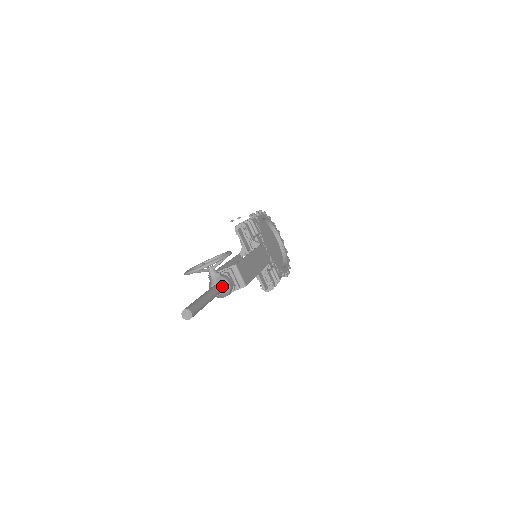
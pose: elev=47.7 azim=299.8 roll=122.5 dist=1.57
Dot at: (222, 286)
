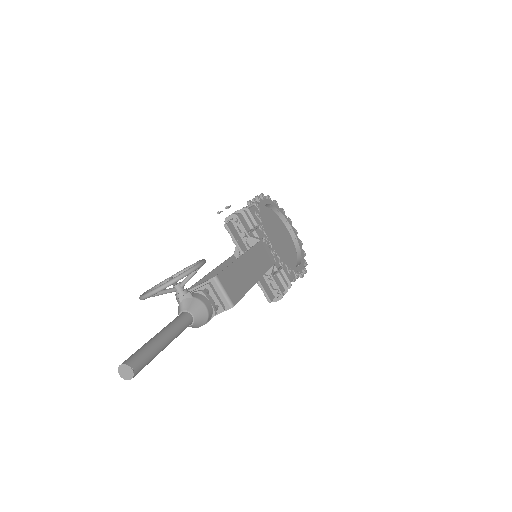
Dot at: (194, 312)
